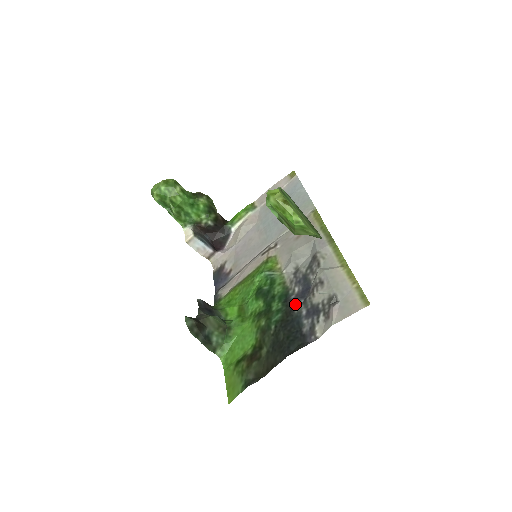
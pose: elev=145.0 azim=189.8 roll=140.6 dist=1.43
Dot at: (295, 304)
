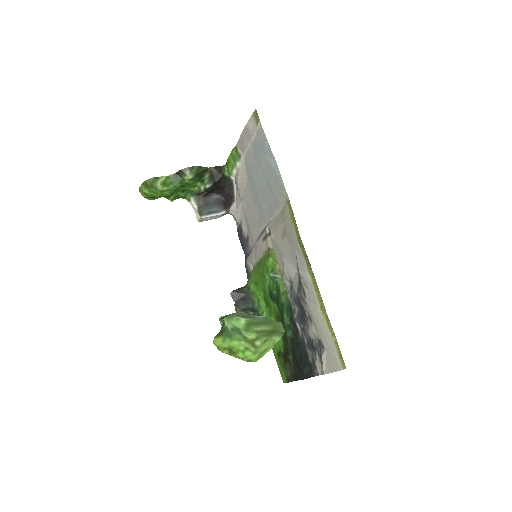
Dot at: (298, 327)
